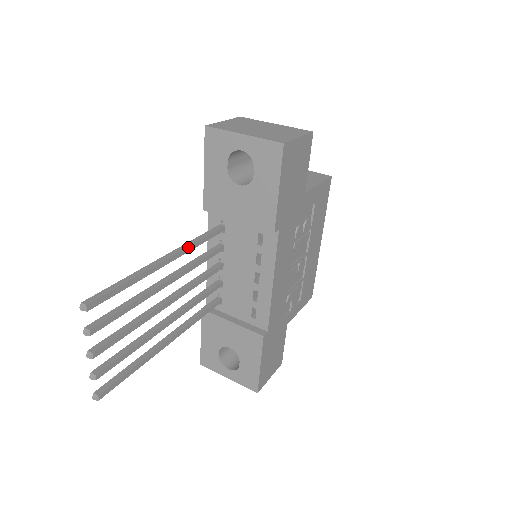
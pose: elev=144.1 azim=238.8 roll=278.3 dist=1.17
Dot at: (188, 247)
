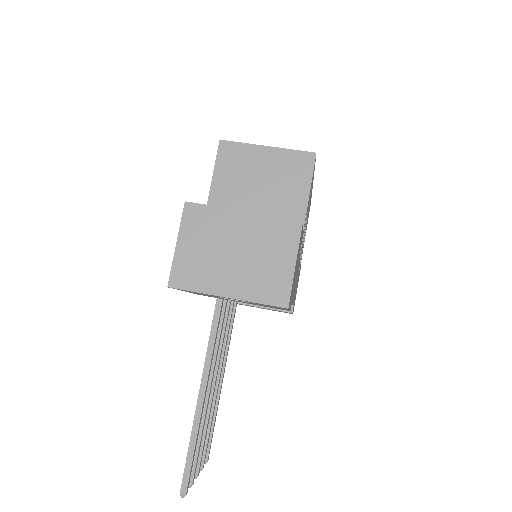
Dot at: (212, 357)
